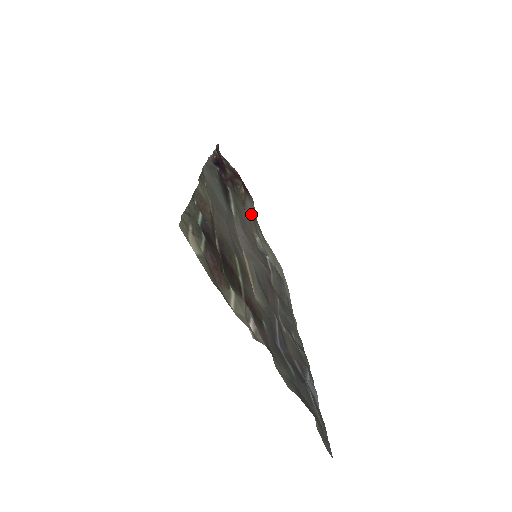
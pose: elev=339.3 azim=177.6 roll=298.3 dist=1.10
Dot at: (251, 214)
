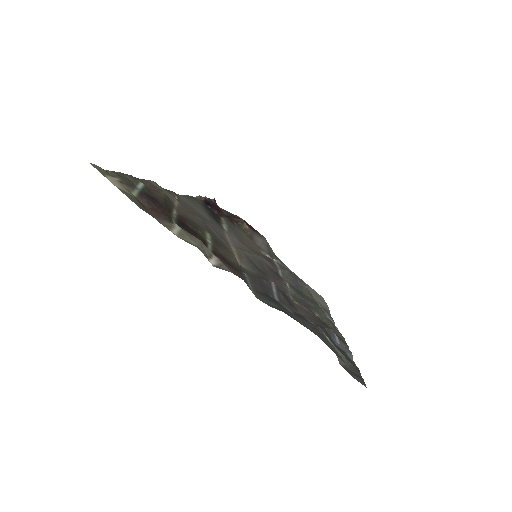
Dot at: (263, 247)
